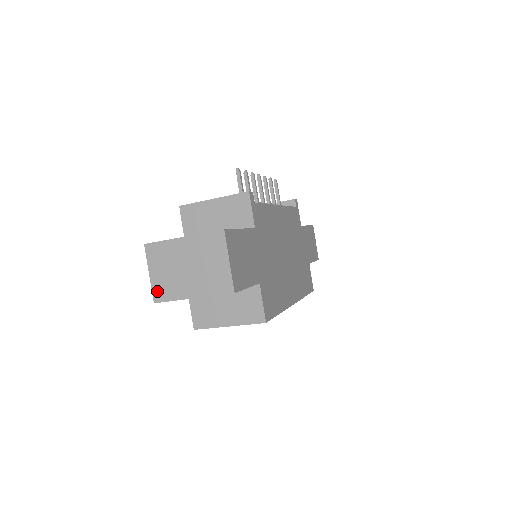
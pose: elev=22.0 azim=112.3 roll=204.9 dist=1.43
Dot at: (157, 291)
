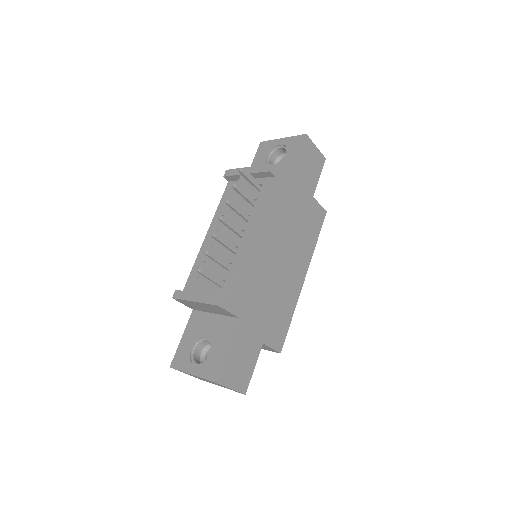
Dot at: occluded
